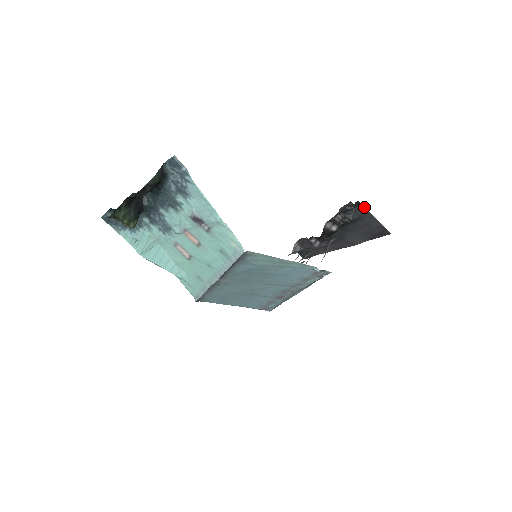
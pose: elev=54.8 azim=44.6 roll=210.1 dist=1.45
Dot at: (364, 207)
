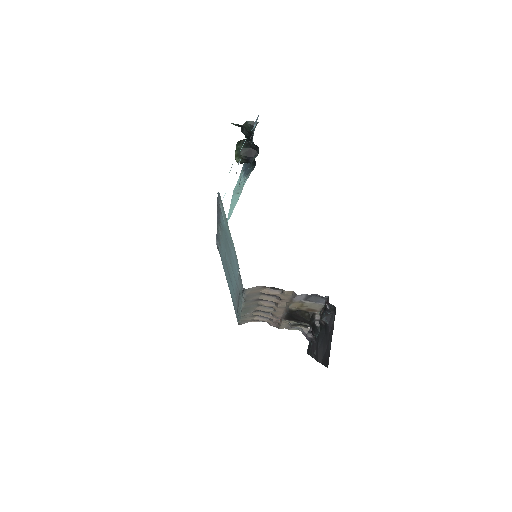
Dot at: occluded
